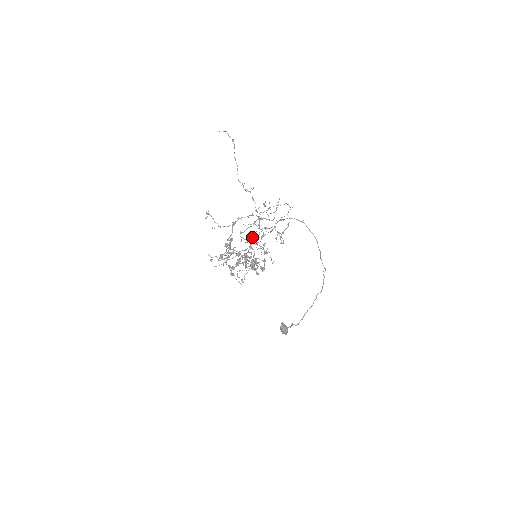
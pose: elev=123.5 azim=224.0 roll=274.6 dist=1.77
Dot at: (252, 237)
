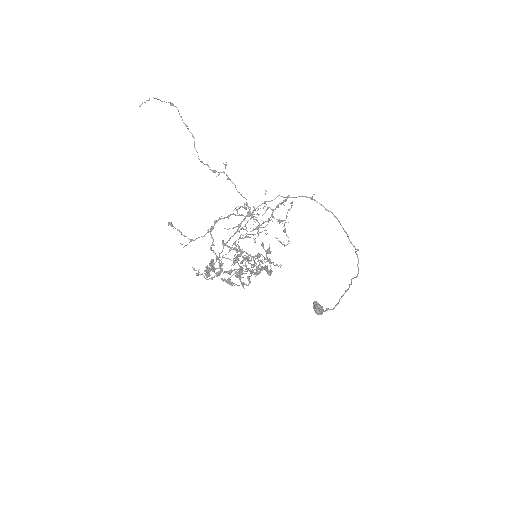
Dot at: (240, 251)
